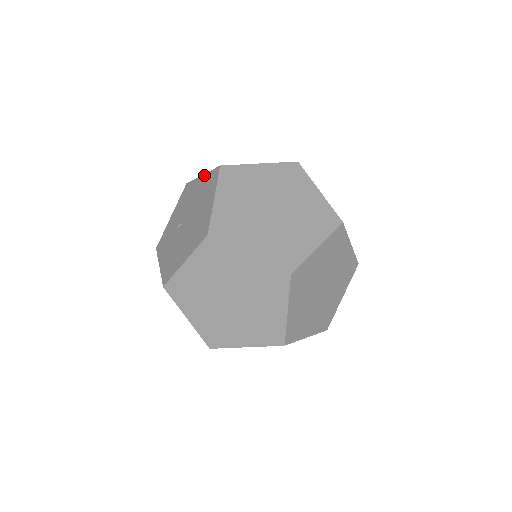
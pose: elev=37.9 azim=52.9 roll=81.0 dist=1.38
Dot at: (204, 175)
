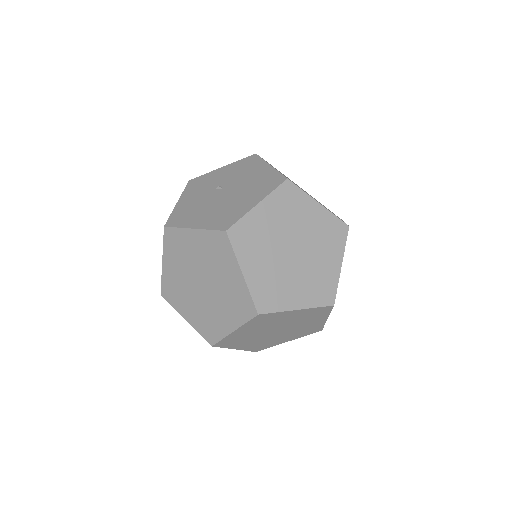
Dot at: (271, 168)
